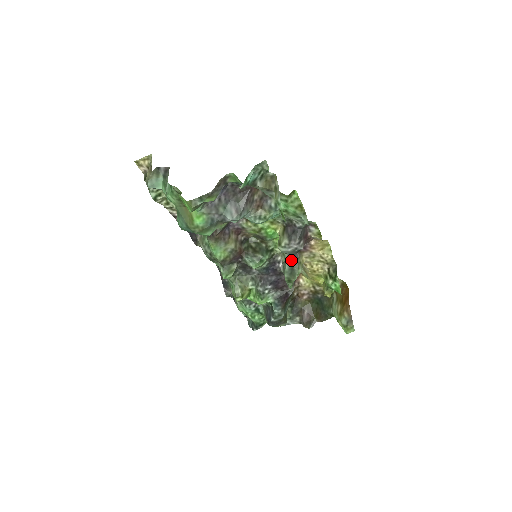
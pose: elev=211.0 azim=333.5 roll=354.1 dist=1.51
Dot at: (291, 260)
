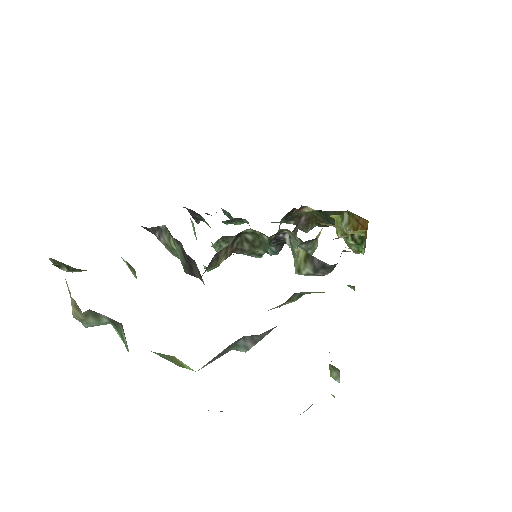
Dot at: (305, 245)
